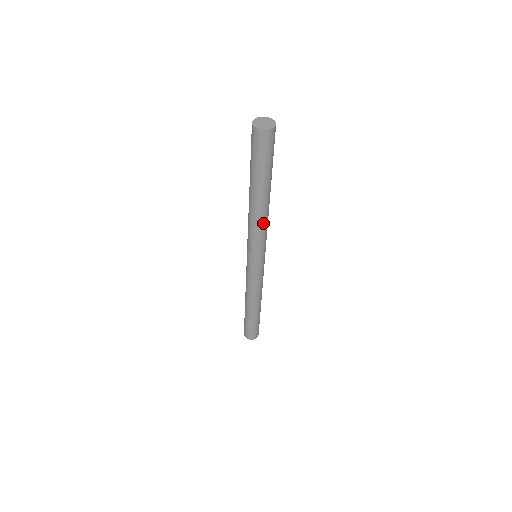
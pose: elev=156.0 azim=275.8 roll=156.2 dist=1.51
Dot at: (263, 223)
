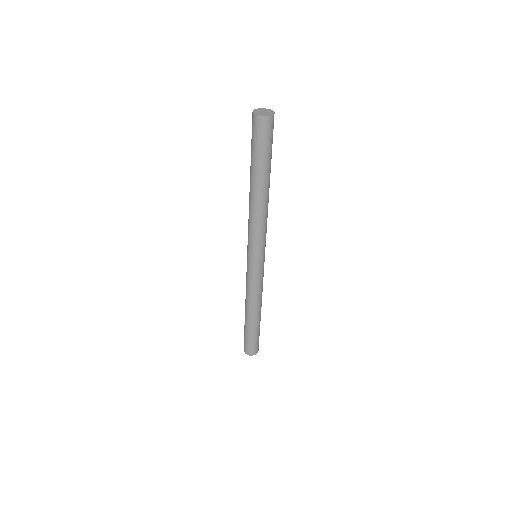
Dot at: (262, 216)
